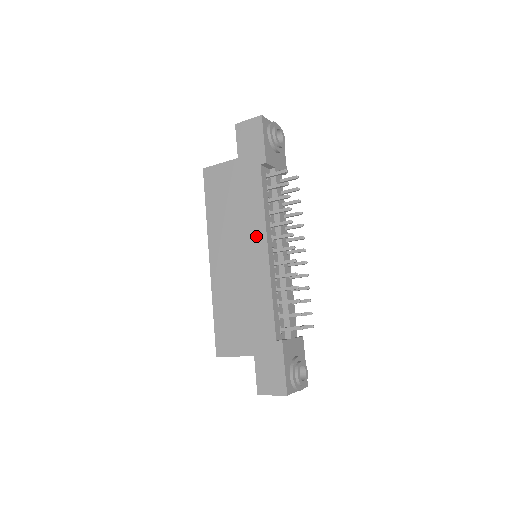
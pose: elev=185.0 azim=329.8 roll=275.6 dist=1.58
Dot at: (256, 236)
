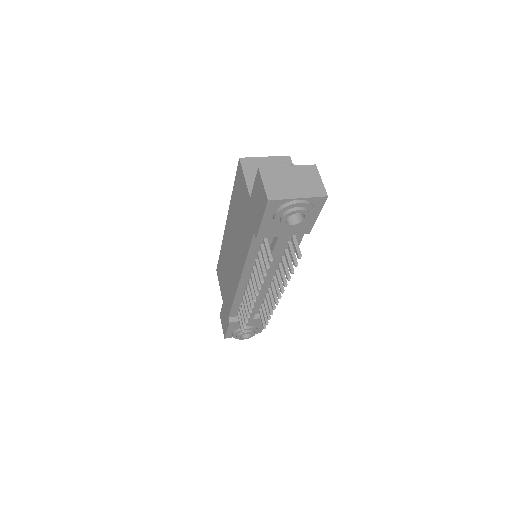
Dot at: (239, 264)
